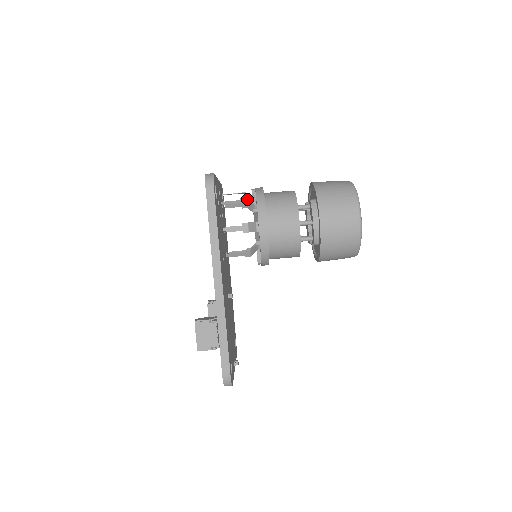
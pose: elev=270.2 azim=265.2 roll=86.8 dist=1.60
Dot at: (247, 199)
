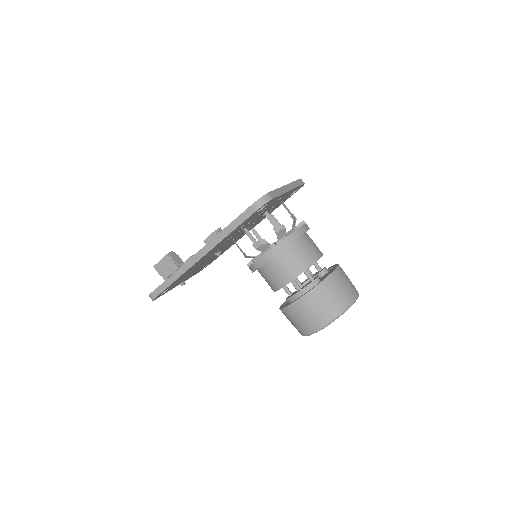
Dot at: occluded
